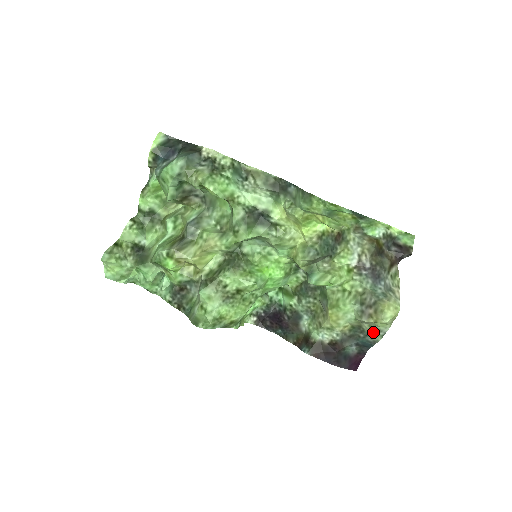
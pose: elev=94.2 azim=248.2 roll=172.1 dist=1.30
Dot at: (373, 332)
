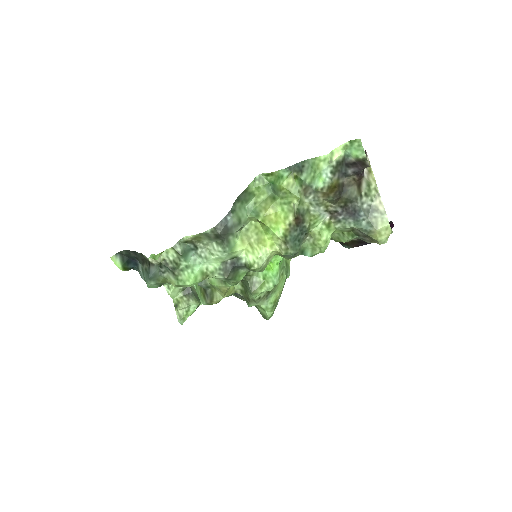
Dot at: occluded
